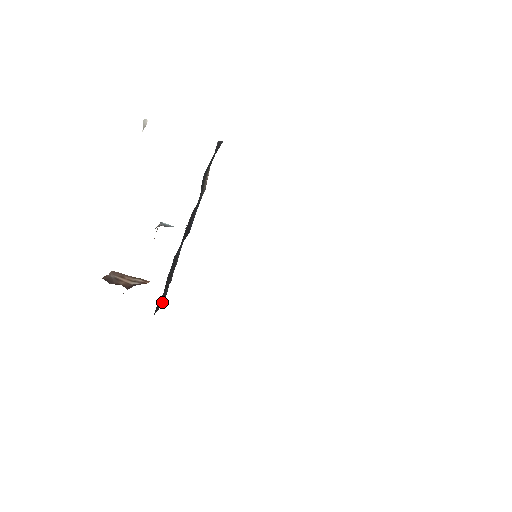
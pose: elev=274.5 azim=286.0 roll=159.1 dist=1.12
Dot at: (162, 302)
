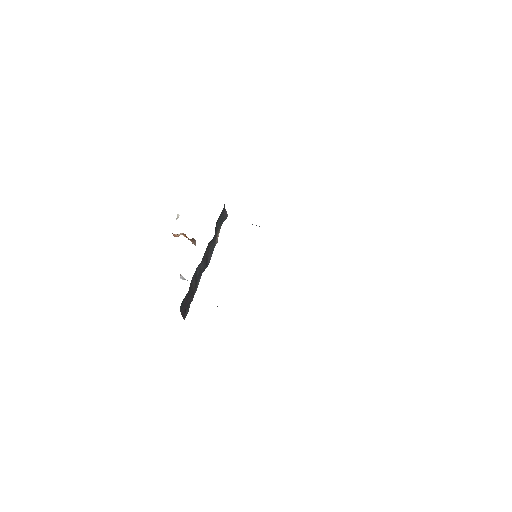
Dot at: (185, 315)
